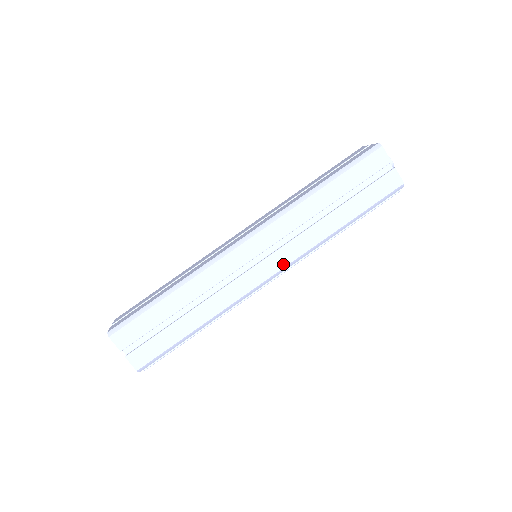
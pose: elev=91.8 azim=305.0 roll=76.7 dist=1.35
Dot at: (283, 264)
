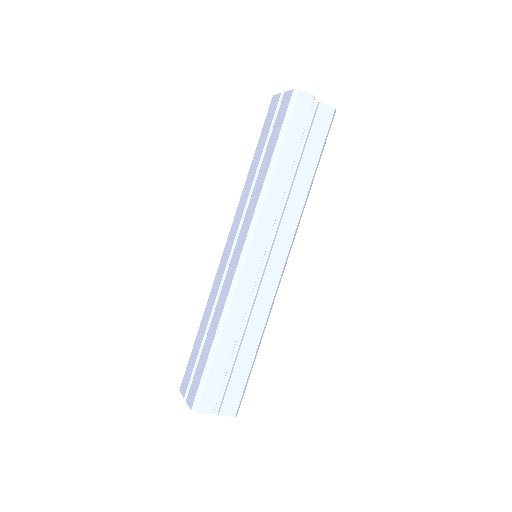
Dot at: (287, 249)
